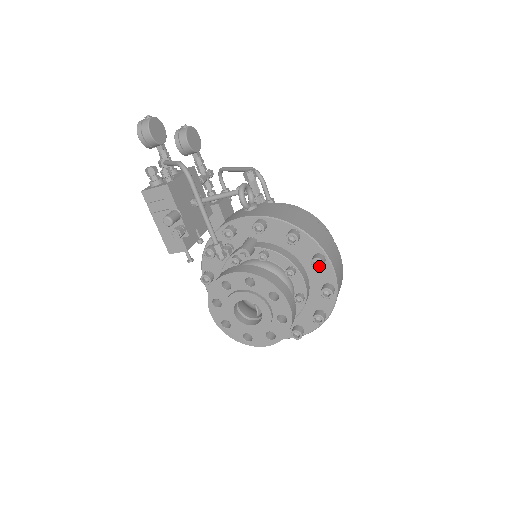
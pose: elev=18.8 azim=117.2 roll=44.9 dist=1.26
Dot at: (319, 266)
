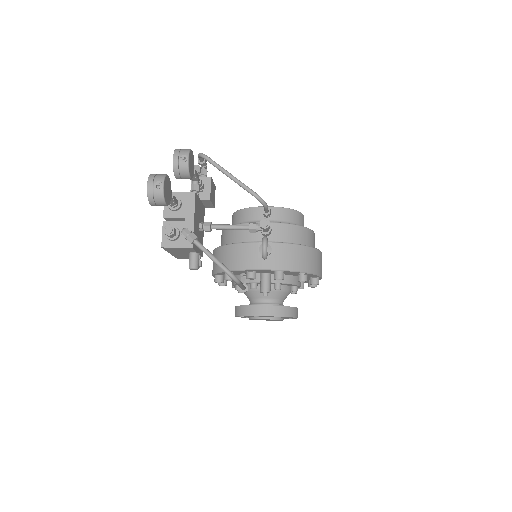
Dot at: (315, 284)
